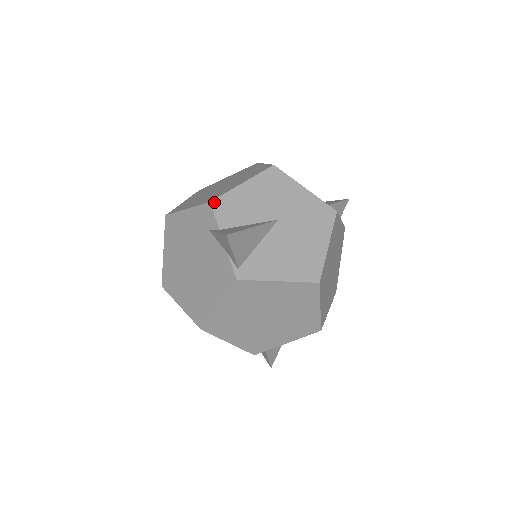
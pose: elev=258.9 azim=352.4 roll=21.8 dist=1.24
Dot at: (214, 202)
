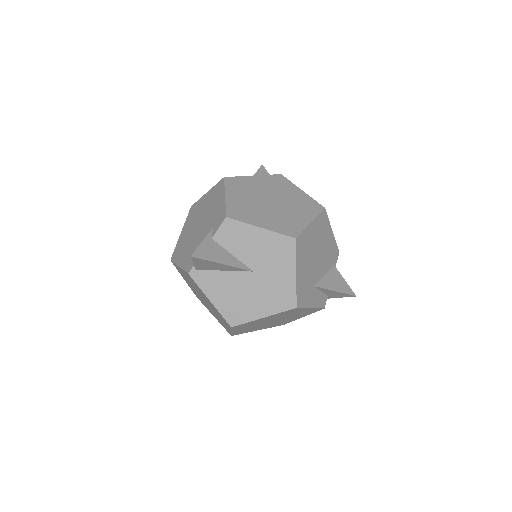
Dot at: (228, 220)
